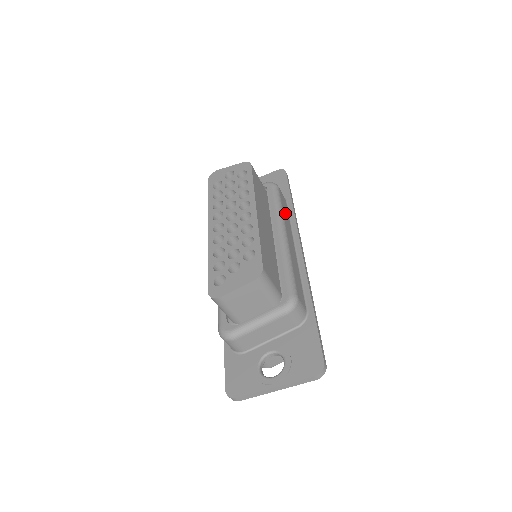
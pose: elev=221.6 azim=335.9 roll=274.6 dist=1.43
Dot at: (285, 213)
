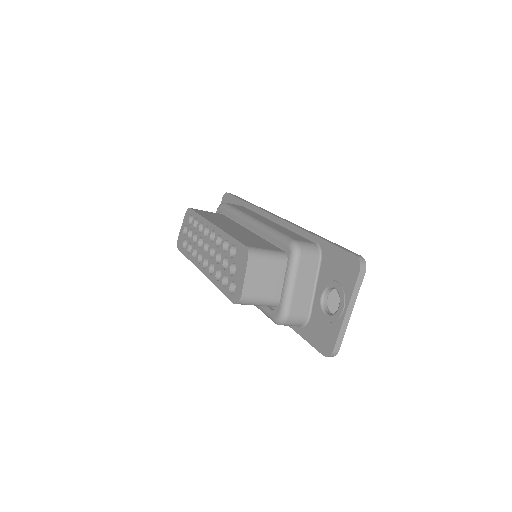
Dot at: (245, 211)
